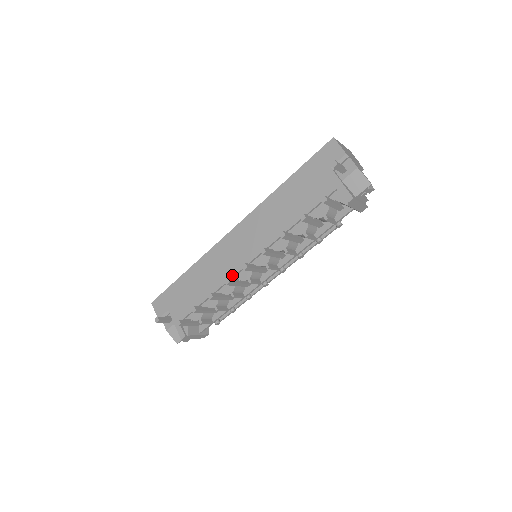
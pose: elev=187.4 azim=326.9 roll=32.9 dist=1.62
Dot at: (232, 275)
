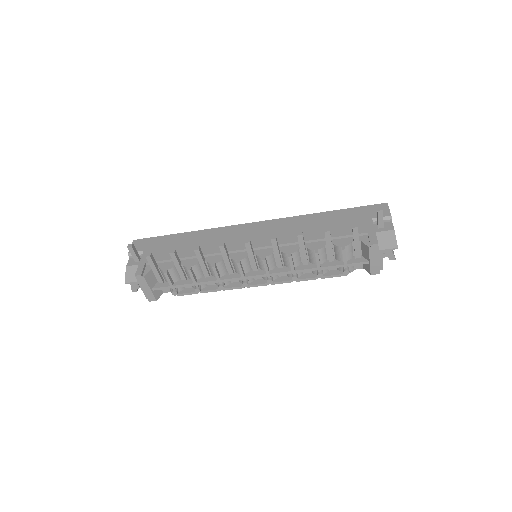
Dot at: (227, 250)
